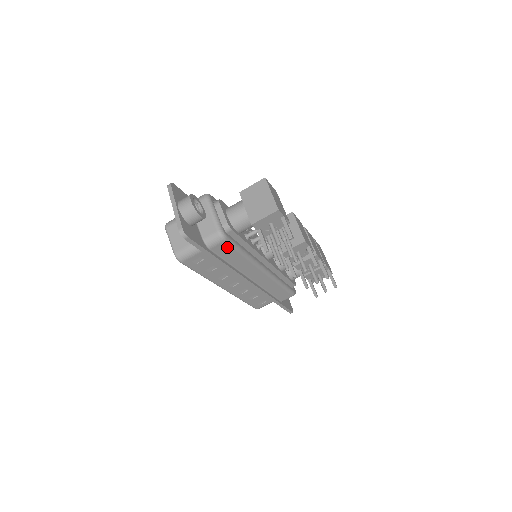
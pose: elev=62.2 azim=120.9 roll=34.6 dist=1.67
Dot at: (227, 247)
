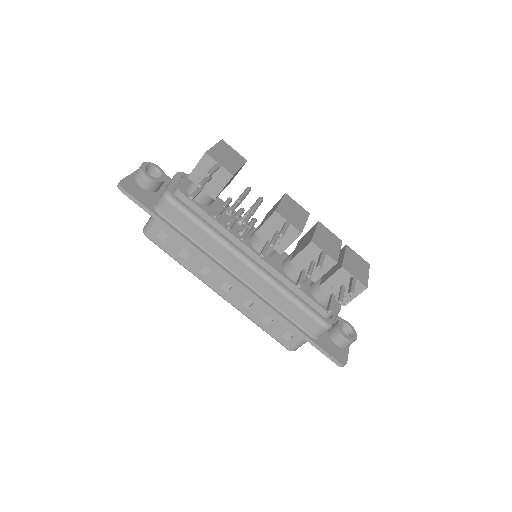
Dot at: (177, 212)
